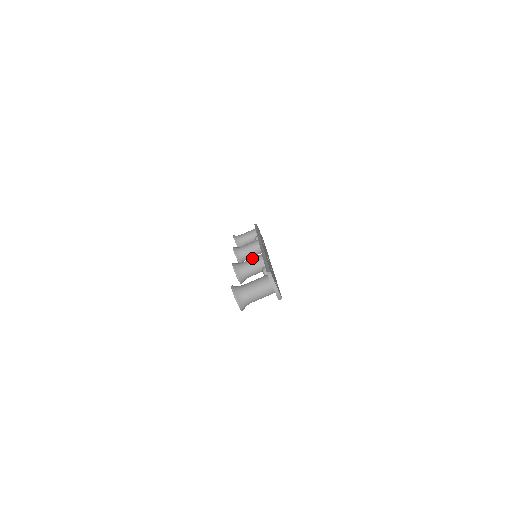
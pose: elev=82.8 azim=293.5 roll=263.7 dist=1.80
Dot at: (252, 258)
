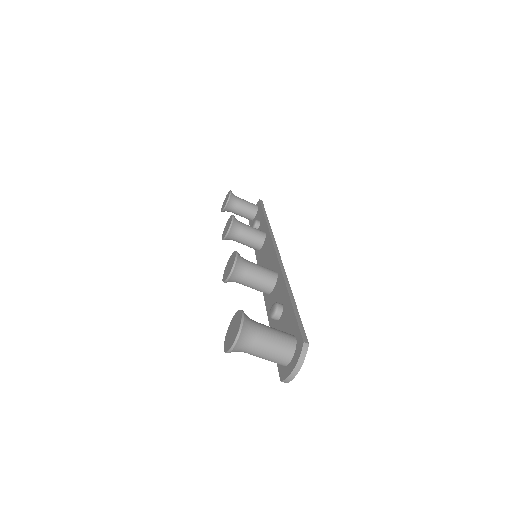
Dot at: (263, 267)
